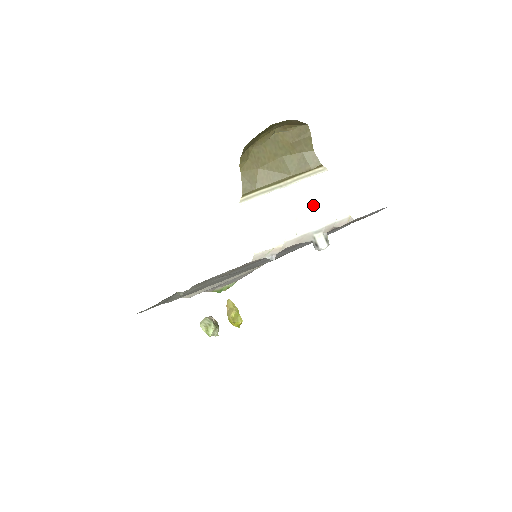
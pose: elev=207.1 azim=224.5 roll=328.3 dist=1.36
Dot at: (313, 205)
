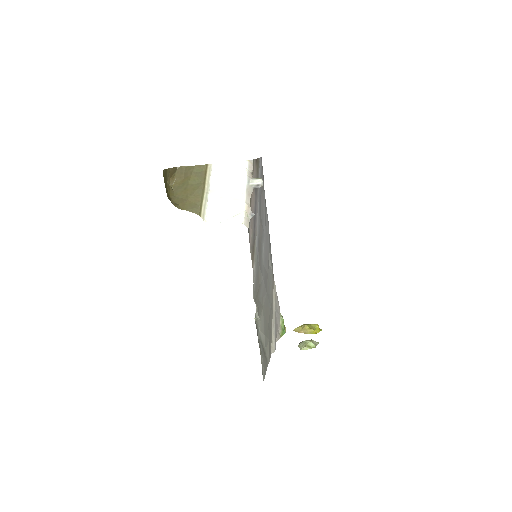
Dot at: (230, 179)
